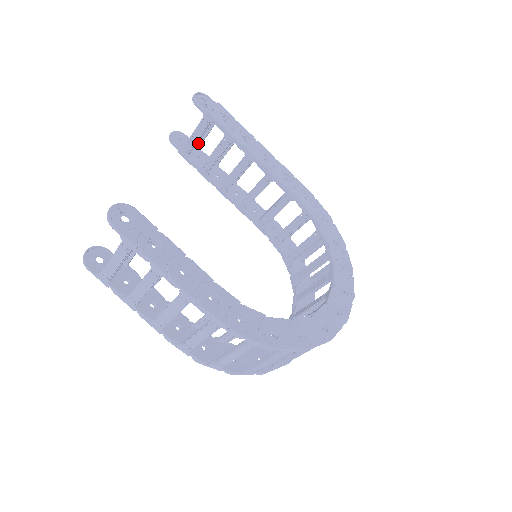
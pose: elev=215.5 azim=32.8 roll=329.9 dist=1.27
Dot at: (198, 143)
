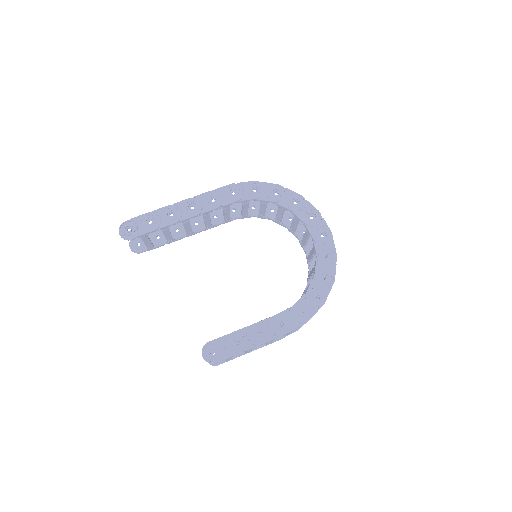
Dot at: occluded
